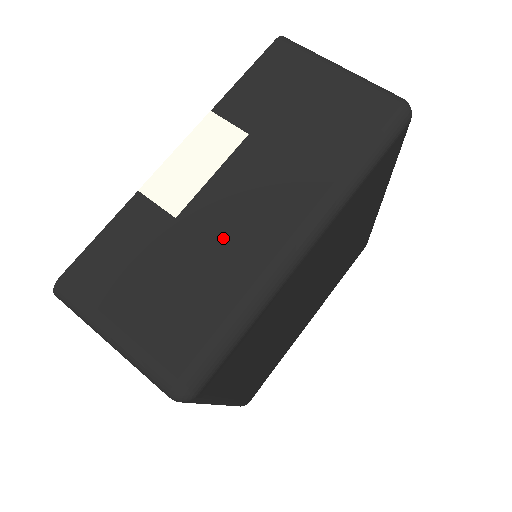
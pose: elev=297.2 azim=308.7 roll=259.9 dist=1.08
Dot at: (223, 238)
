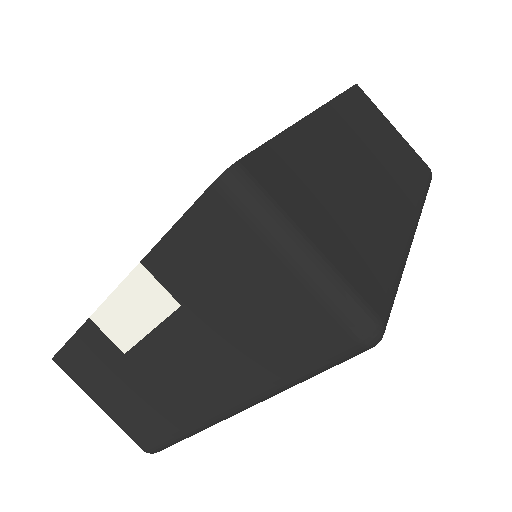
Dot at: (164, 386)
